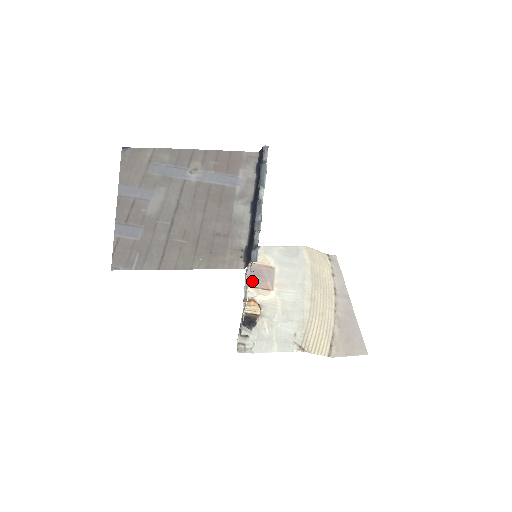
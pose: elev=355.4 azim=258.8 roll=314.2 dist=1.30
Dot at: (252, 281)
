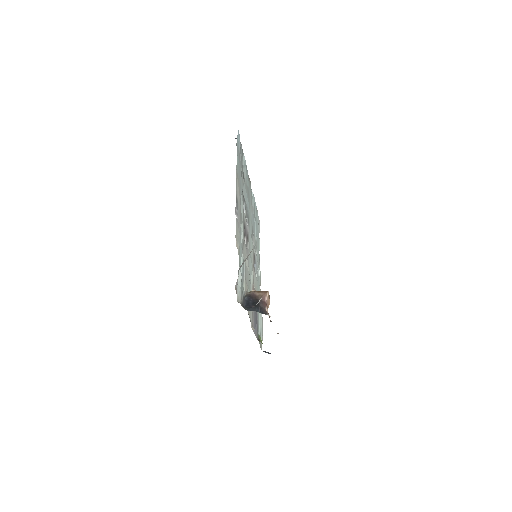
Dot at: occluded
